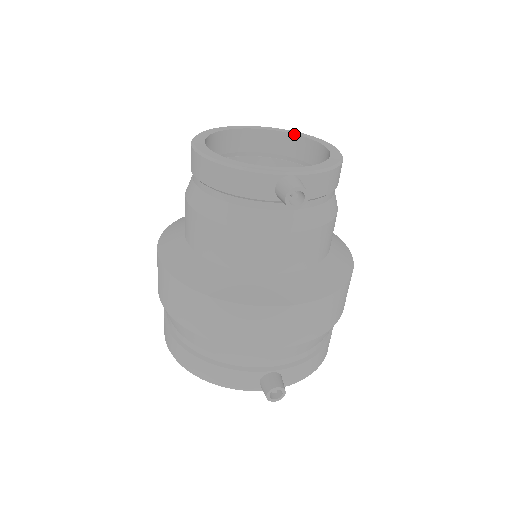
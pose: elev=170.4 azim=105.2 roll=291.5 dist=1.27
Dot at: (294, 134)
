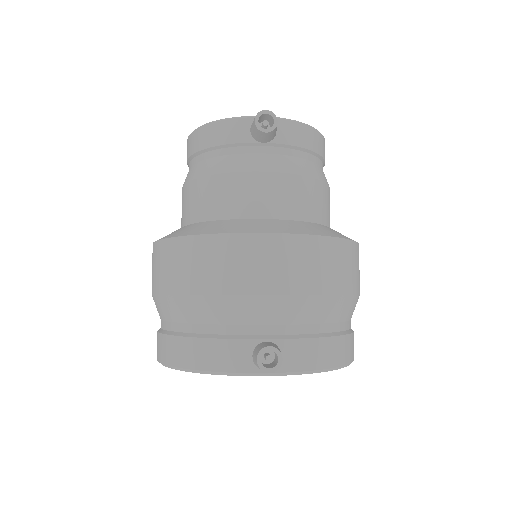
Dot at: occluded
